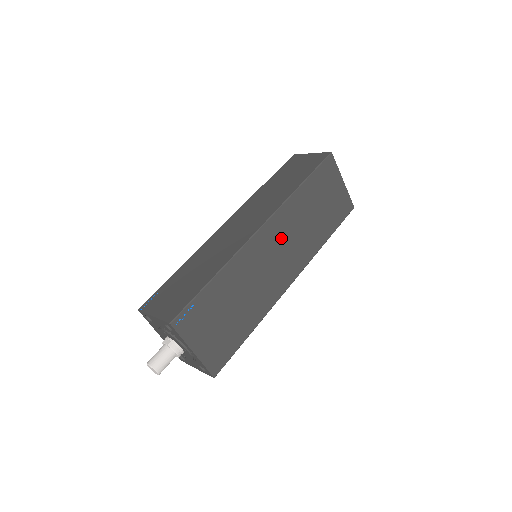
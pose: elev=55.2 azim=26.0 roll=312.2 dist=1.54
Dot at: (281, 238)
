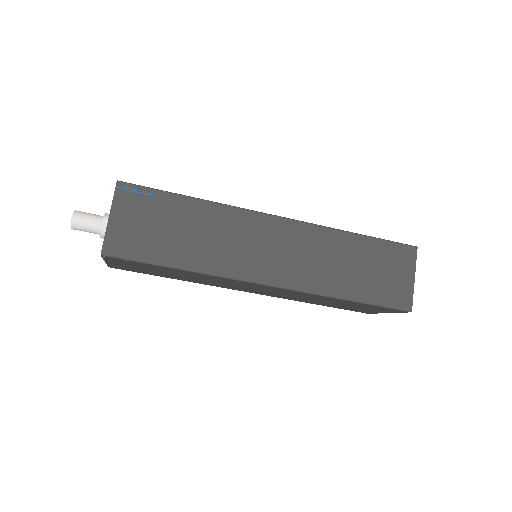
Dot at: (276, 291)
